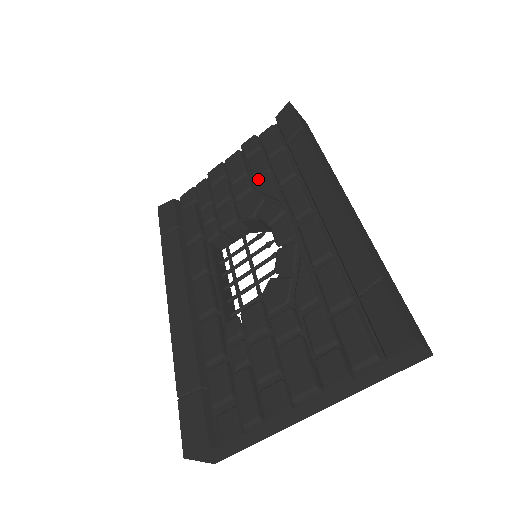
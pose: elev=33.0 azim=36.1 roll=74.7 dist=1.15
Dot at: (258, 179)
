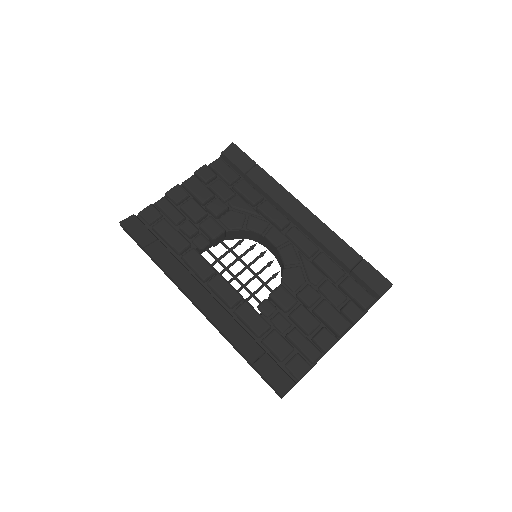
Dot at: (232, 200)
